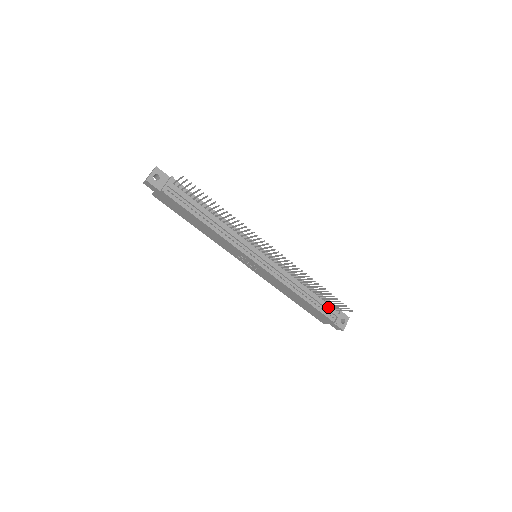
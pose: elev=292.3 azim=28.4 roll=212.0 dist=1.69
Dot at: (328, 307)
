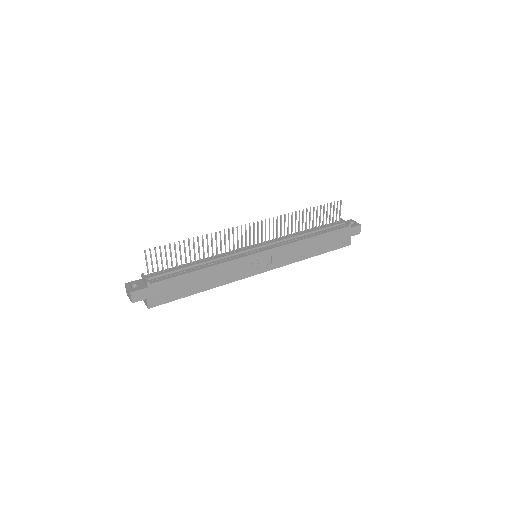
Dot at: (332, 225)
